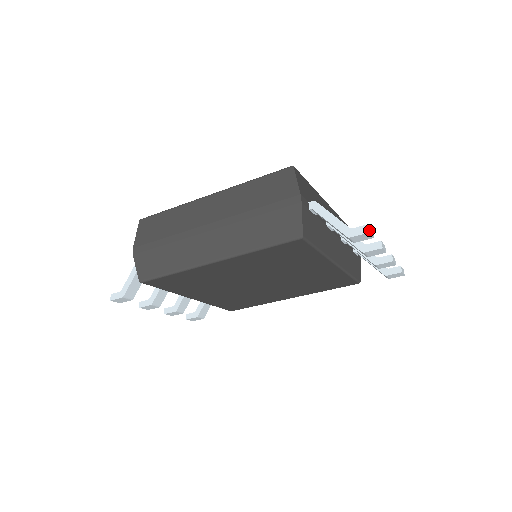
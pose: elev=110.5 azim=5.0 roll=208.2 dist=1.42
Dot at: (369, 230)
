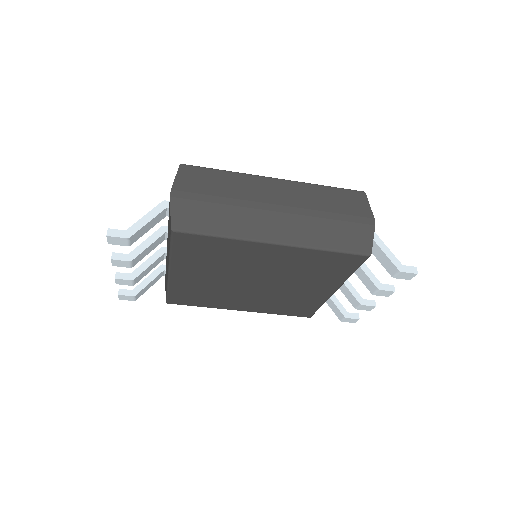
Dot at: occluded
